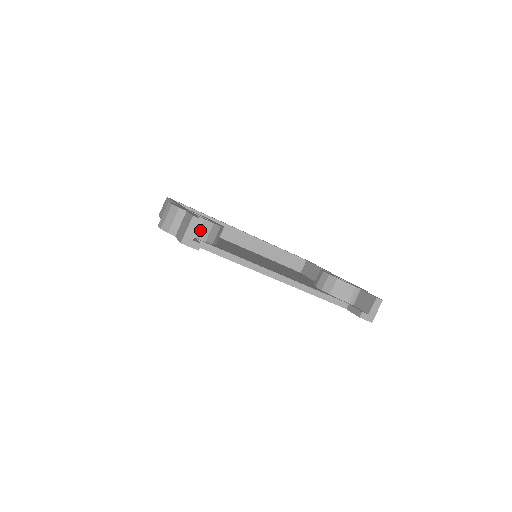
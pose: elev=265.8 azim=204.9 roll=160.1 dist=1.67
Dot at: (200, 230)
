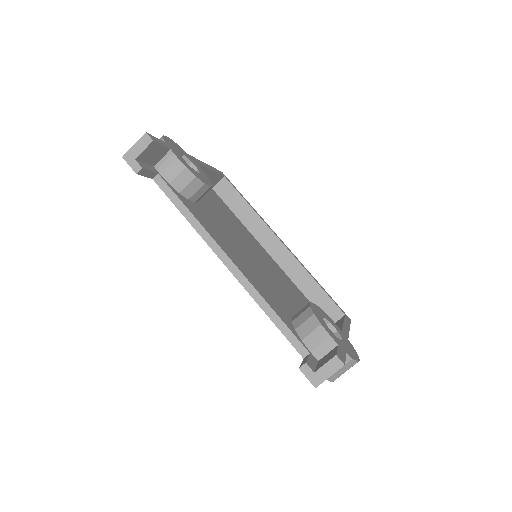
Dot at: (168, 167)
